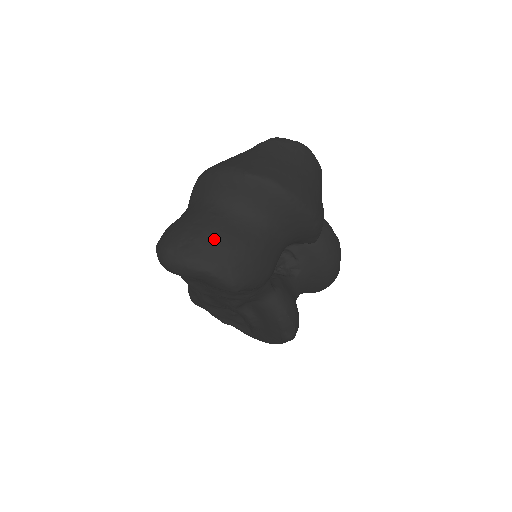
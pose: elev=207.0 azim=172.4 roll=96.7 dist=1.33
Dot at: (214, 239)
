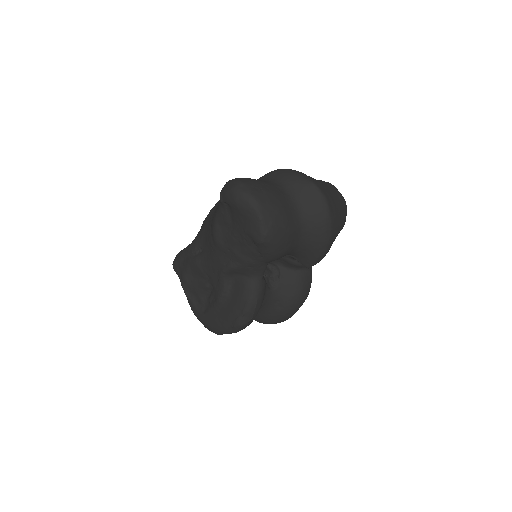
Dot at: (274, 200)
